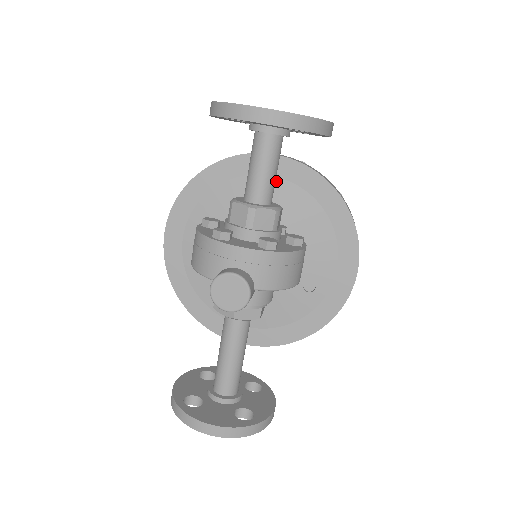
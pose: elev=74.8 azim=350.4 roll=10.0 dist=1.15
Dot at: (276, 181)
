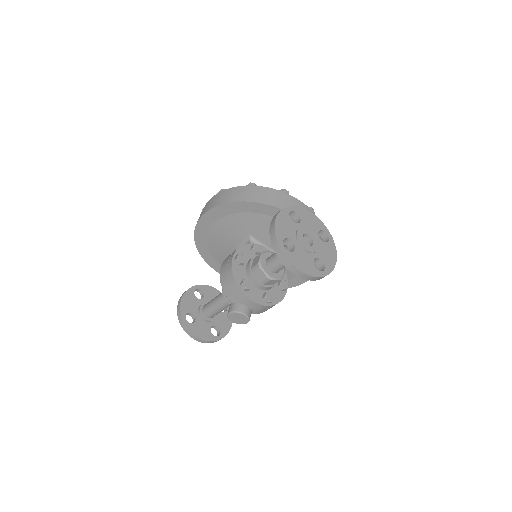
Dot at: occluded
